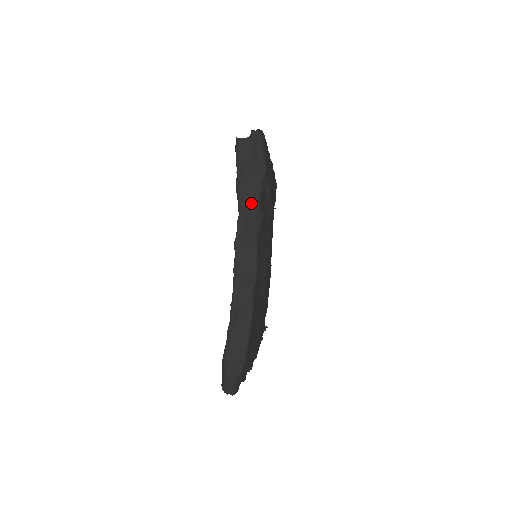
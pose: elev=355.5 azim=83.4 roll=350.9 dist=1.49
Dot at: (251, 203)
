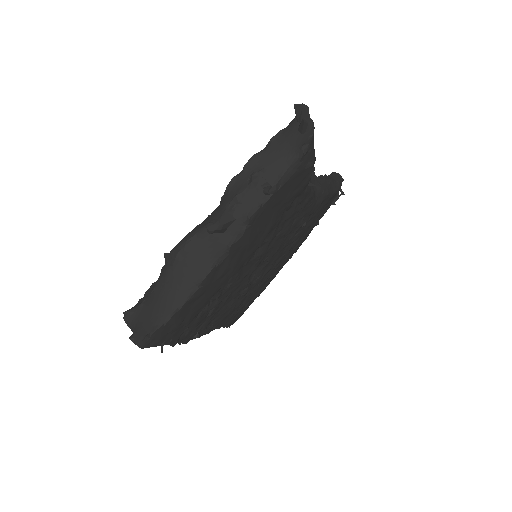
Dot at: occluded
